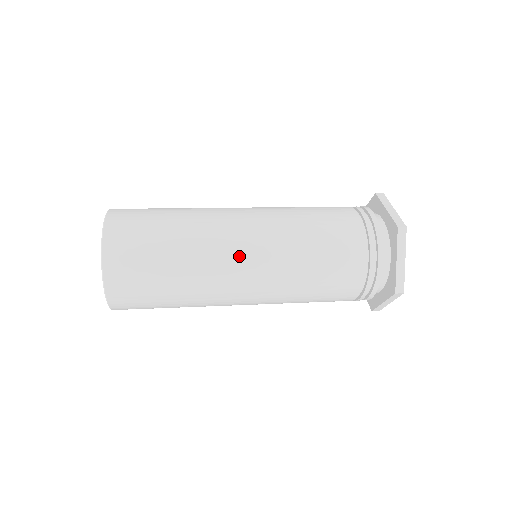
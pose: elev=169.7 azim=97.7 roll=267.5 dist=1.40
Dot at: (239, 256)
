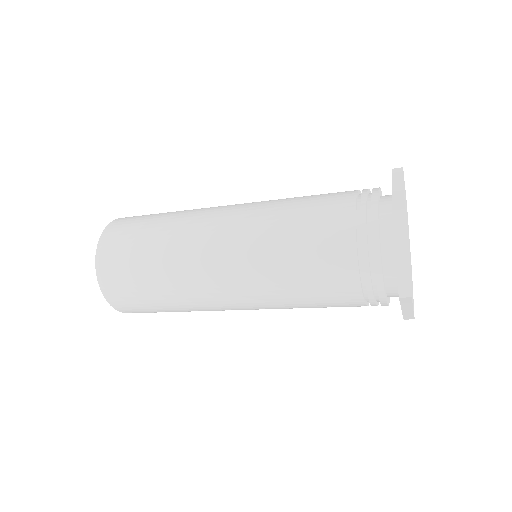
Dot at: (220, 210)
